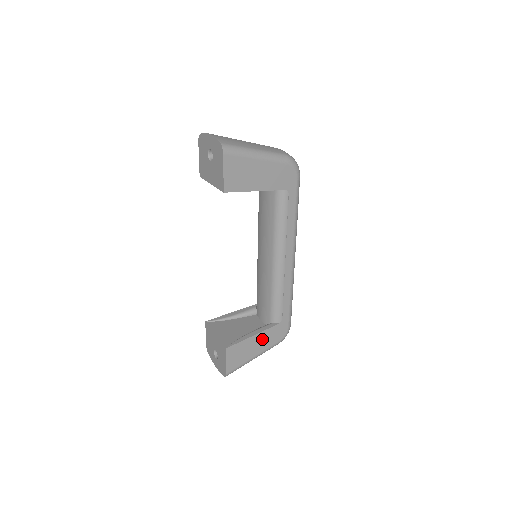
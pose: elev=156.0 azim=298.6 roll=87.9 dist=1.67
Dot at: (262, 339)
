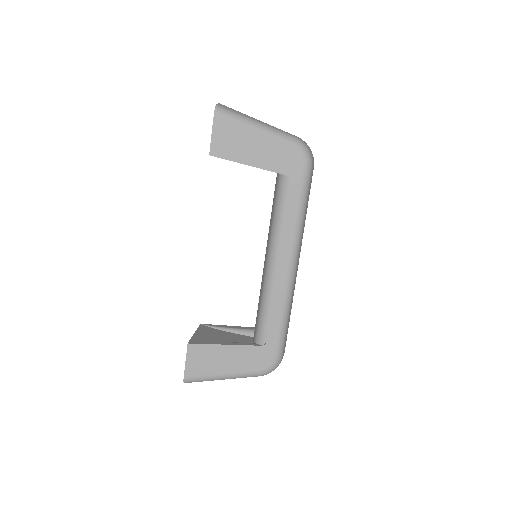
Dot at: (236, 355)
